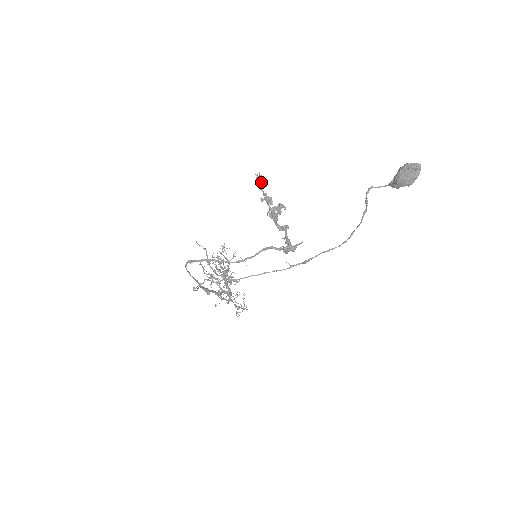
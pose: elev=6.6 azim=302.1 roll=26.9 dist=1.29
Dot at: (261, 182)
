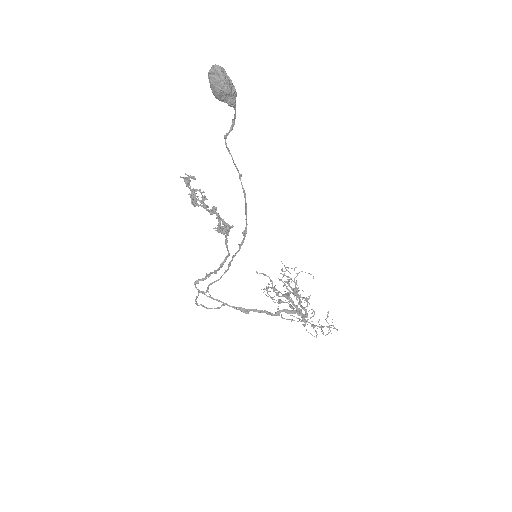
Dot at: (186, 181)
